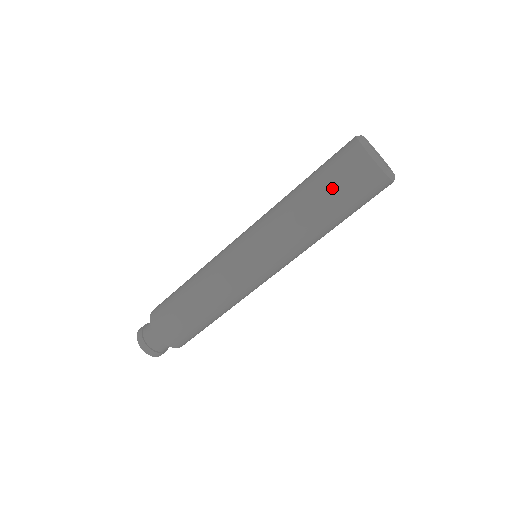
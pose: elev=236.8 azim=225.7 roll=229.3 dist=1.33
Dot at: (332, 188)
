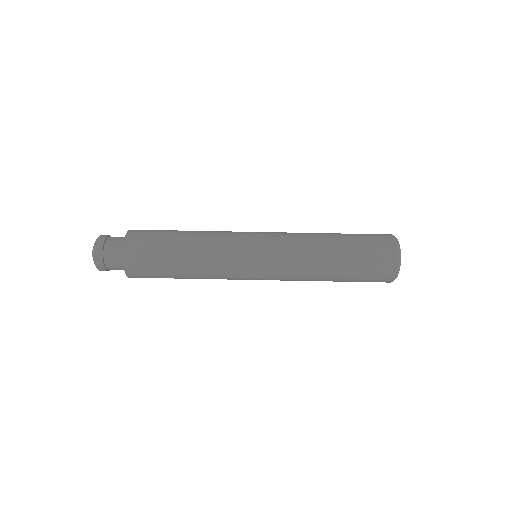
Dot at: occluded
